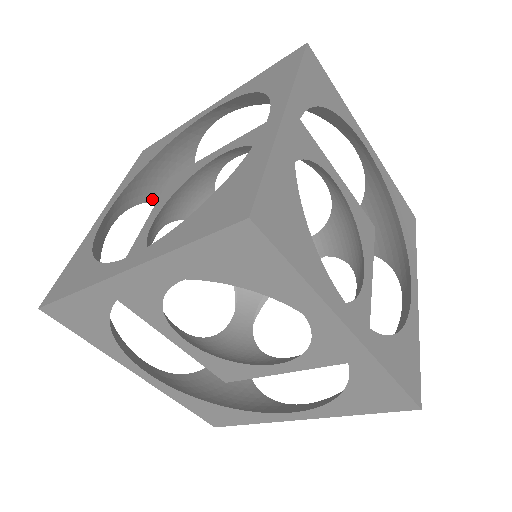
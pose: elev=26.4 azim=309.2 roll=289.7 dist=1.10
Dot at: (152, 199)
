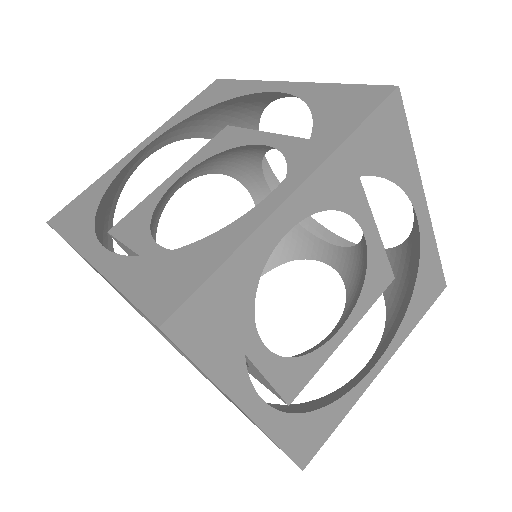
Dot at: occluded
